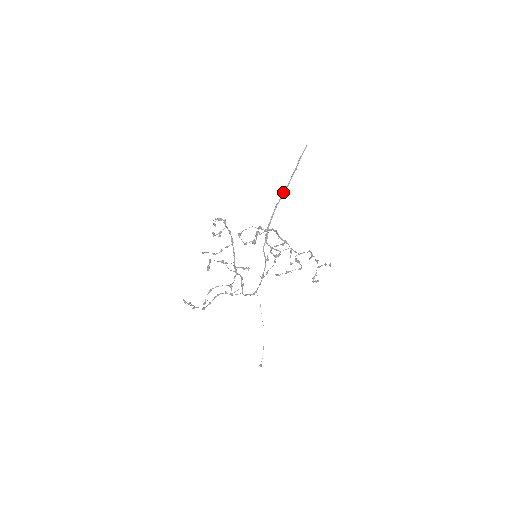
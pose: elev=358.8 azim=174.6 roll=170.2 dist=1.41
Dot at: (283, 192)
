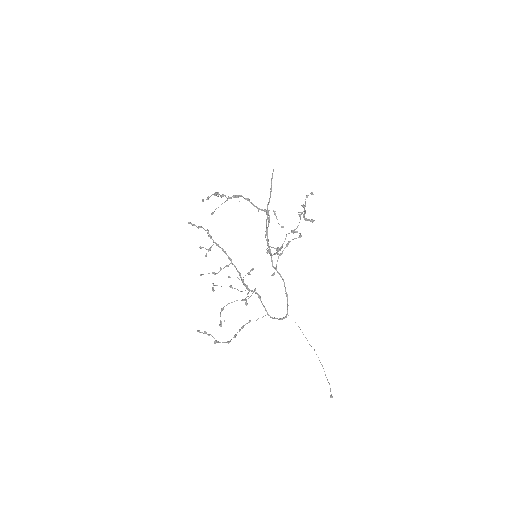
Dot at: (267, 207)
